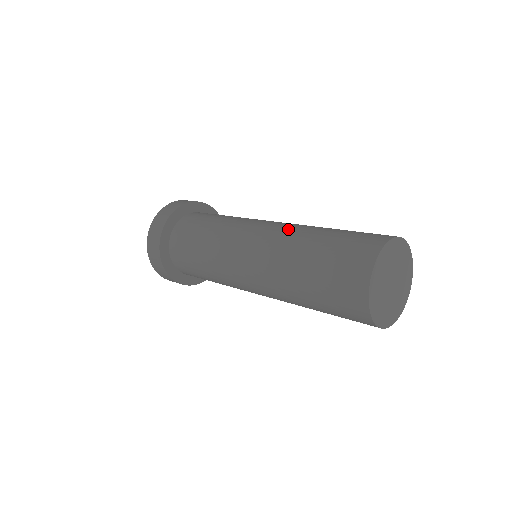
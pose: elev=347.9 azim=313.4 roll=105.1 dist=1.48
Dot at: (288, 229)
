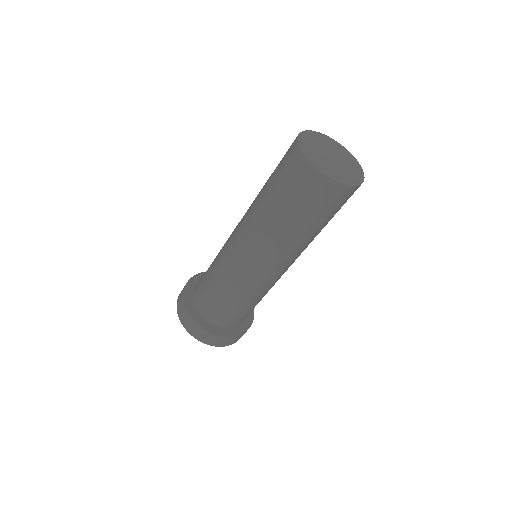
Dot at: occluded
